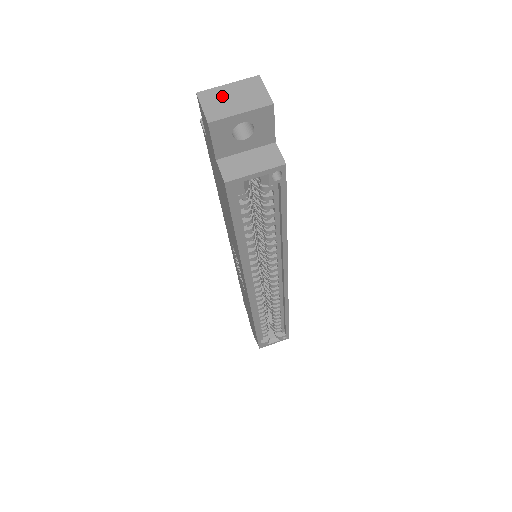
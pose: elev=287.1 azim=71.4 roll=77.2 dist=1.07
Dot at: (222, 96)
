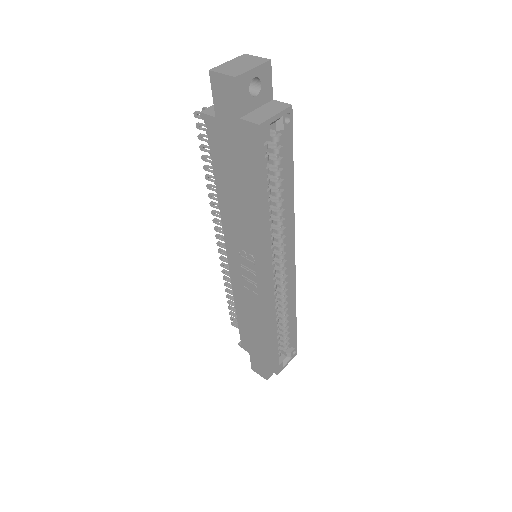
Dot at: (230, 66)
